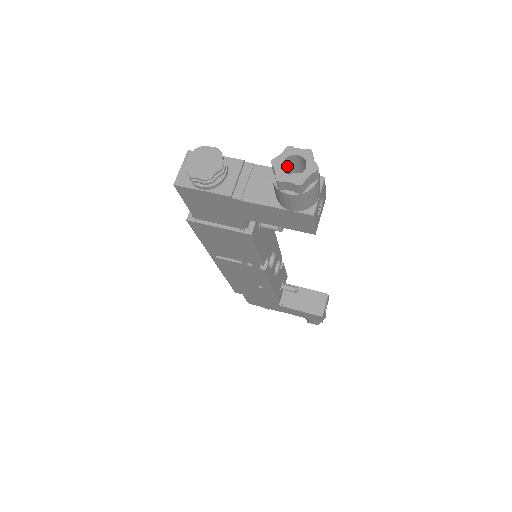
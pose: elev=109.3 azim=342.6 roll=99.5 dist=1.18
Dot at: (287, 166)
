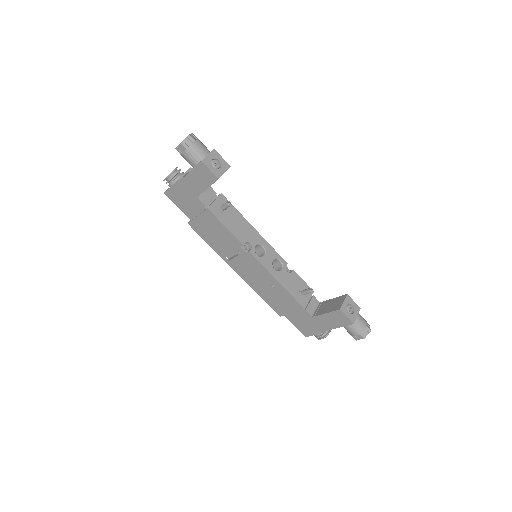
Dot at: occluded
